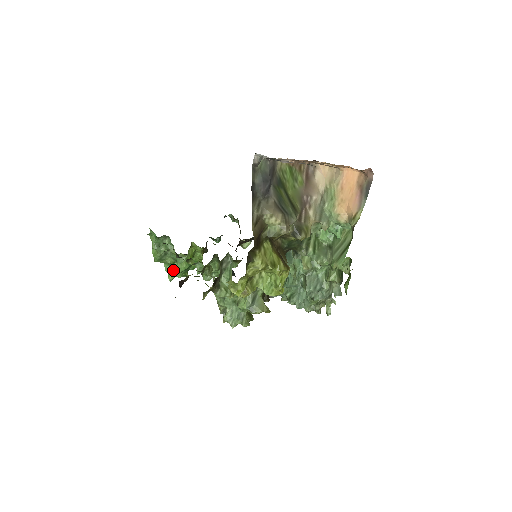
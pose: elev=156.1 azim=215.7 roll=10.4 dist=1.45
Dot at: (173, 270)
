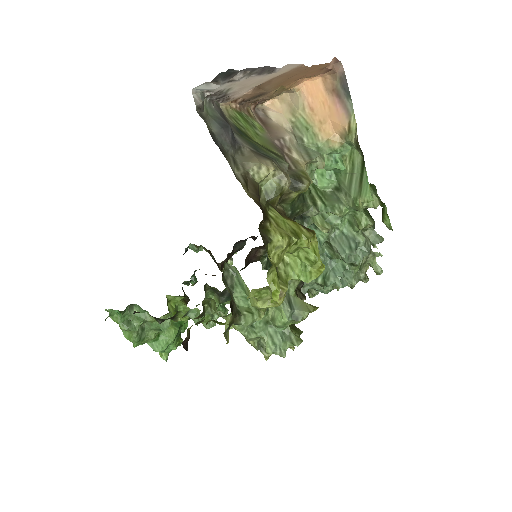
Dot at: (162, 344)
